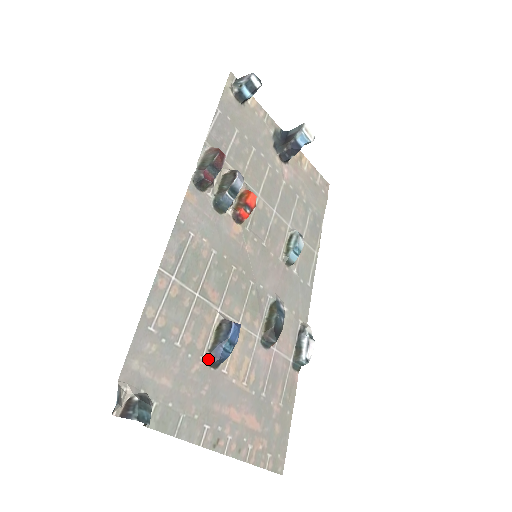
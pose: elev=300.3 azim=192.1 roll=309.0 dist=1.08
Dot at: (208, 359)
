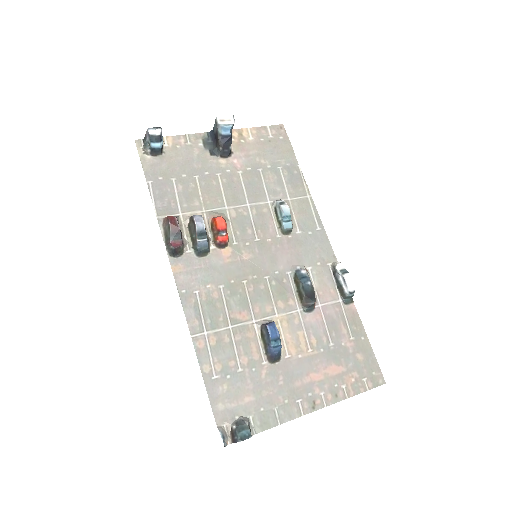
Dot at: (269, 360)
